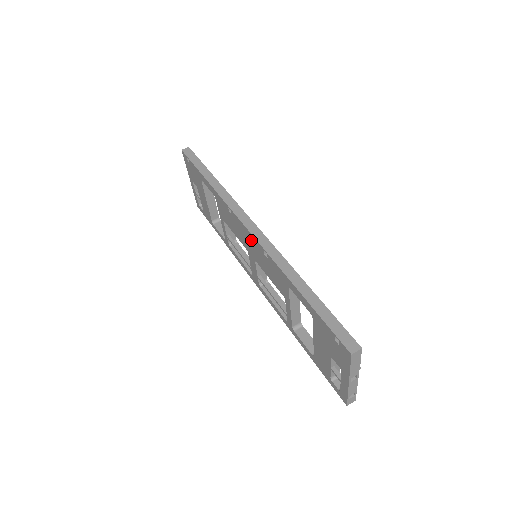
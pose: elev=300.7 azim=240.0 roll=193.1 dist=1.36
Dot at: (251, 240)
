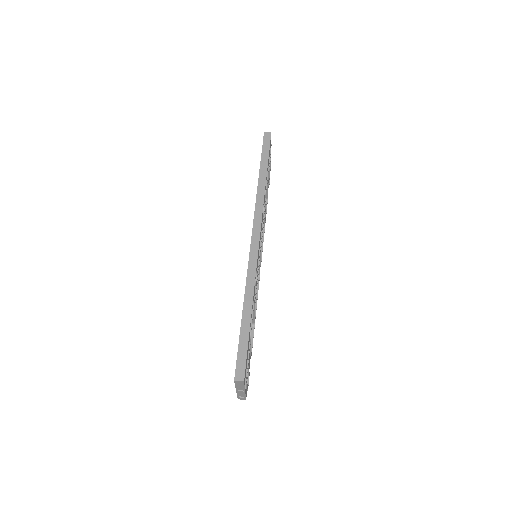
Dot at: occluded
